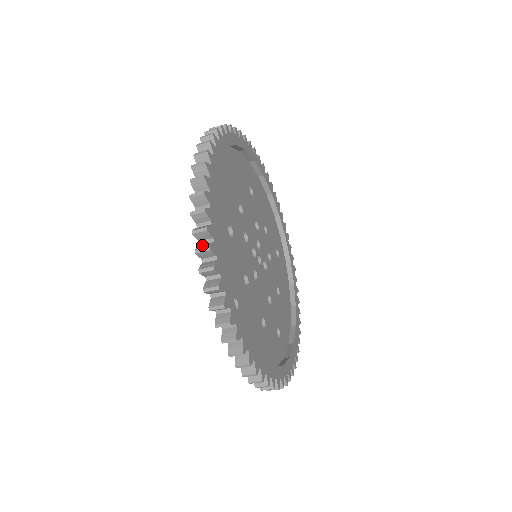
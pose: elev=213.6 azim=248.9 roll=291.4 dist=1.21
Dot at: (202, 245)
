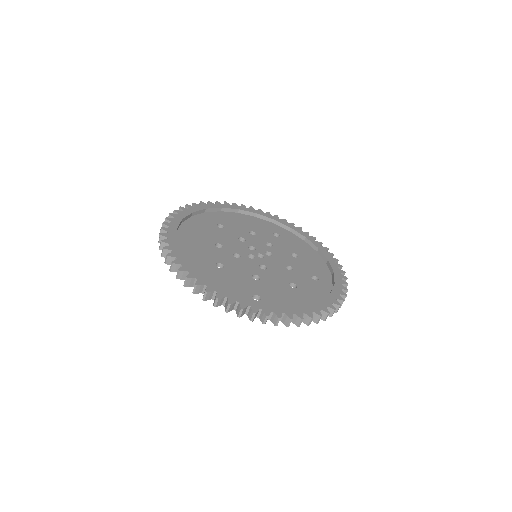
Dot at: occluded
